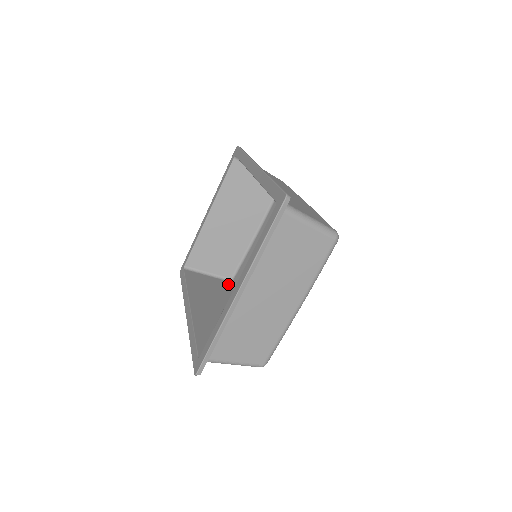
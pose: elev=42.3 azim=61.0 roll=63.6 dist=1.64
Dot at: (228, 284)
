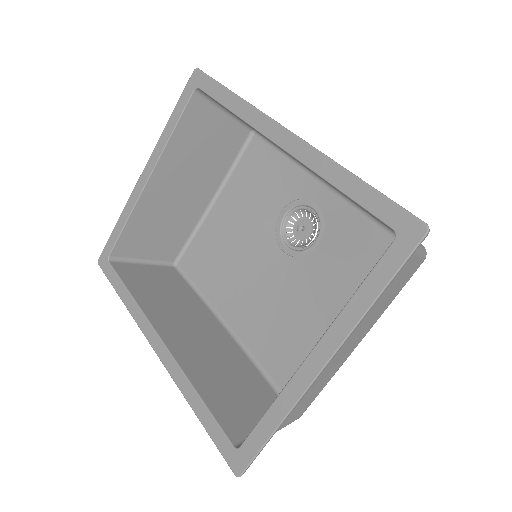
Dot at: (174, 272)
